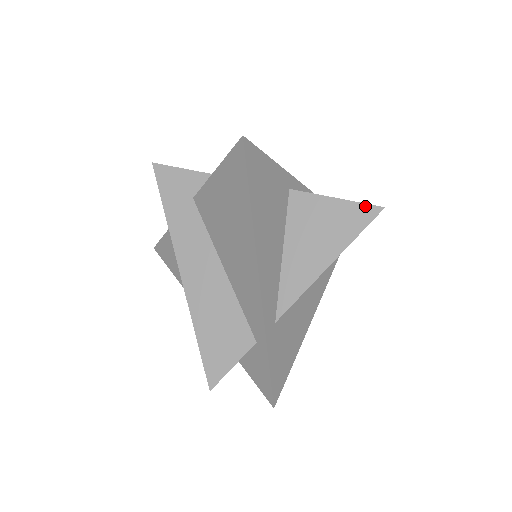
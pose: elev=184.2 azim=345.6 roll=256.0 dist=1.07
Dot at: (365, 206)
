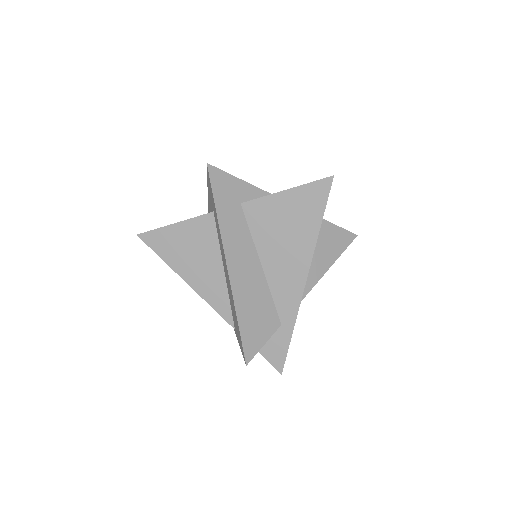
Dot at: (348, 232)
